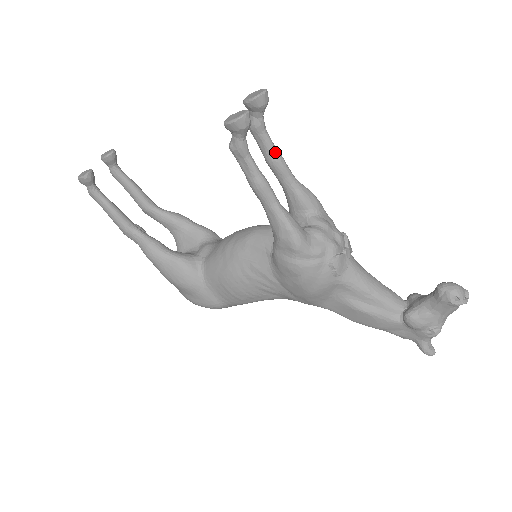
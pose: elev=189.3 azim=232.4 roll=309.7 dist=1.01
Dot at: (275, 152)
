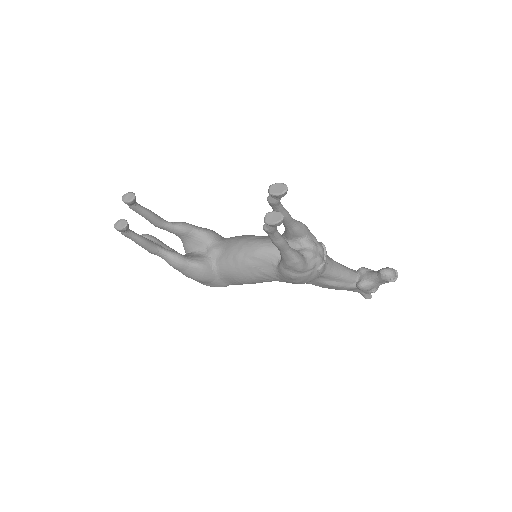
Dot at: (285, 212)
